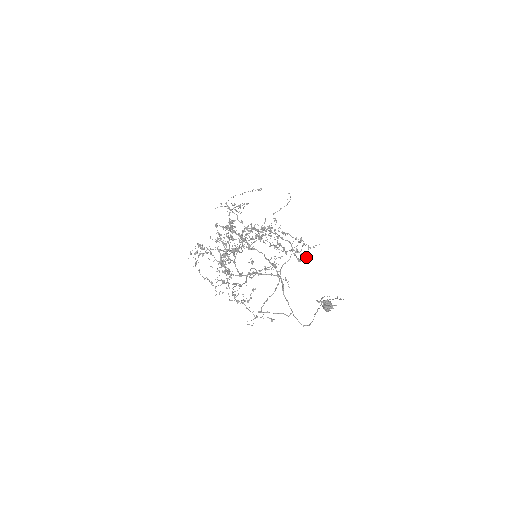
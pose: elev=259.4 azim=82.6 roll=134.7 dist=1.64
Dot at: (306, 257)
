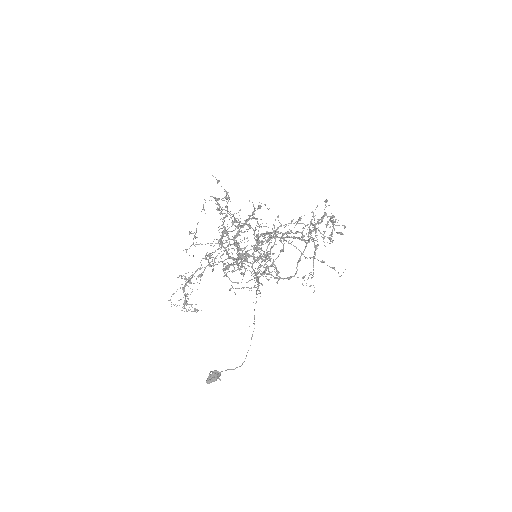
Dot at: (331, 234)
